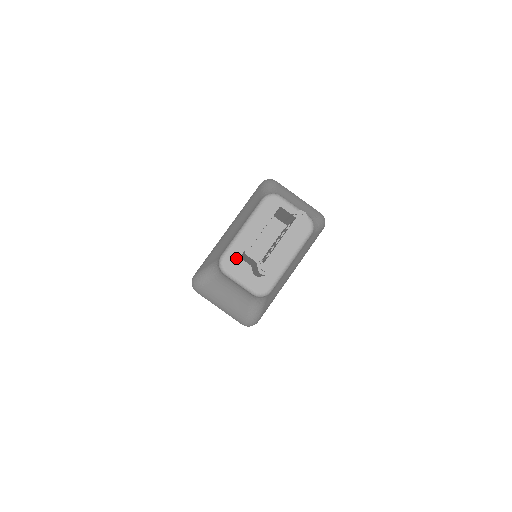
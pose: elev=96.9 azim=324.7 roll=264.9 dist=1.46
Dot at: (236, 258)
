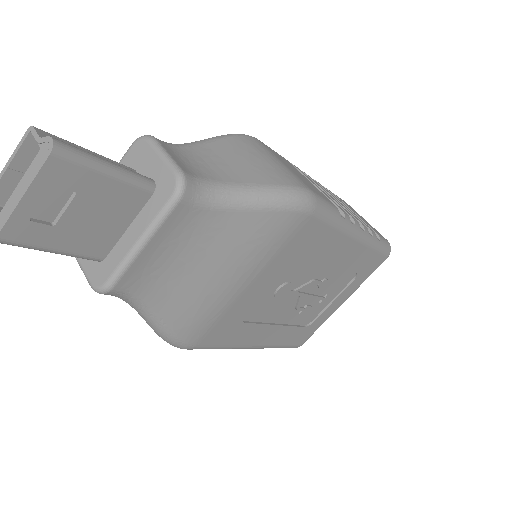
Dot at: occluded
